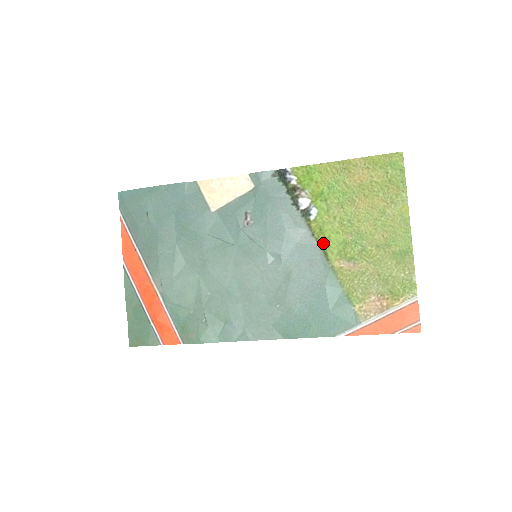
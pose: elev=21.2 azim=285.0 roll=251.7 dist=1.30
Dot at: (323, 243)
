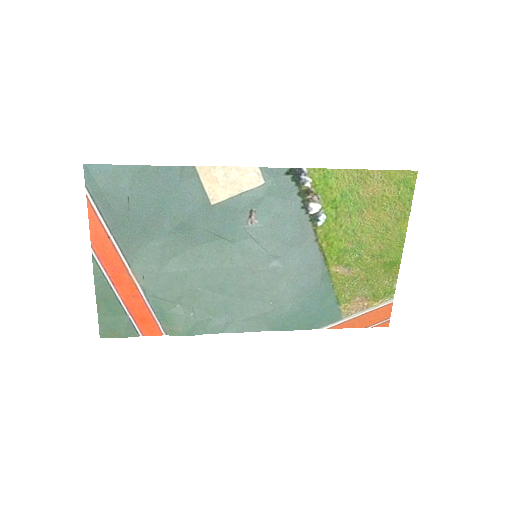
Dot at: (325, 249)
